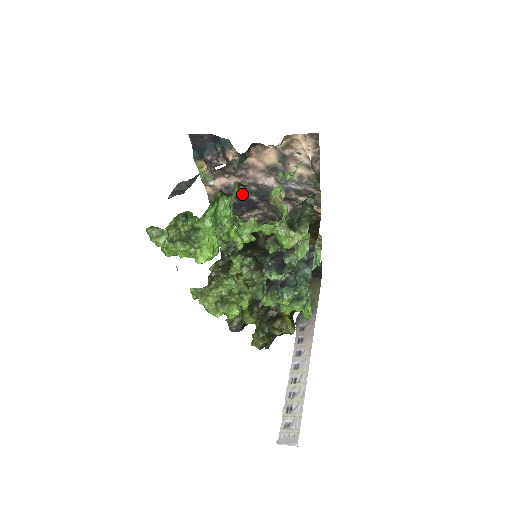
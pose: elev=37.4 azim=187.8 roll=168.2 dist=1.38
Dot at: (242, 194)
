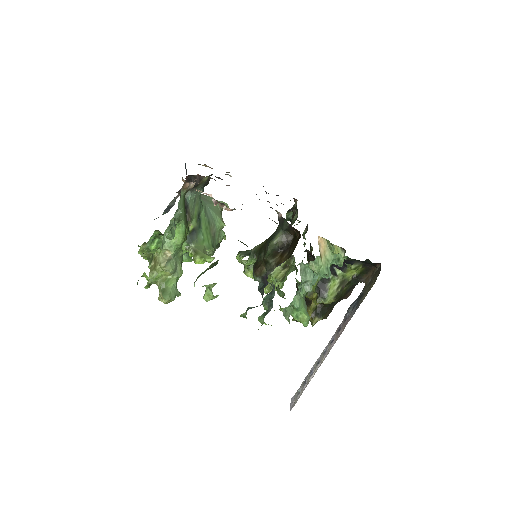
Dot at: occluded
